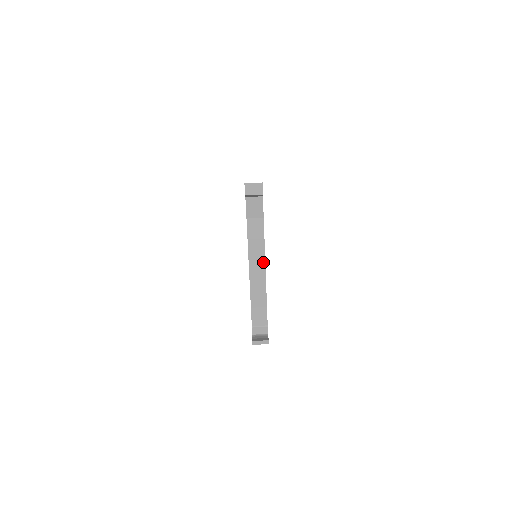
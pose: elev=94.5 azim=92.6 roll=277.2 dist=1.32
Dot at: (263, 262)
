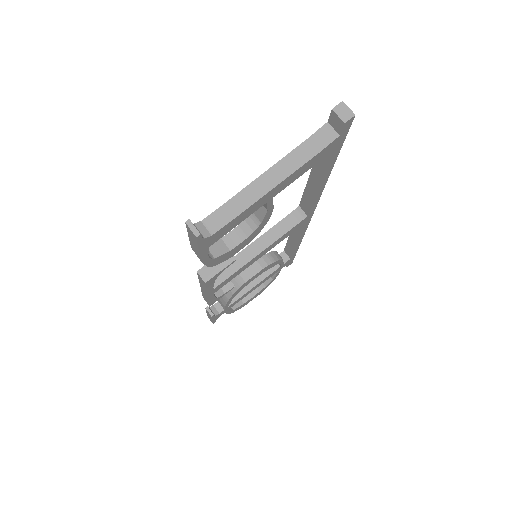
Dot at: (276, 183)
